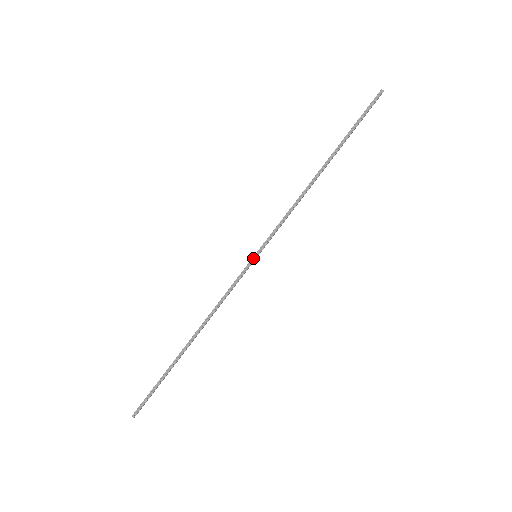
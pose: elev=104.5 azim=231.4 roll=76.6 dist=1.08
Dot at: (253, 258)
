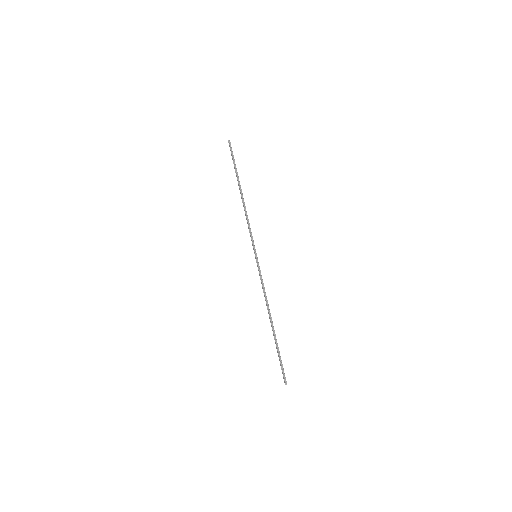
Dot at: (256, 258)
